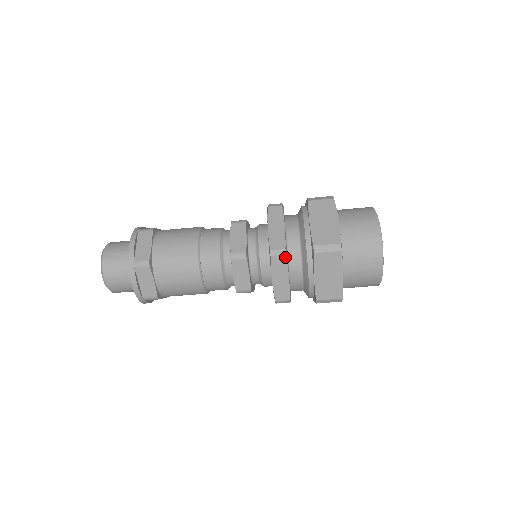
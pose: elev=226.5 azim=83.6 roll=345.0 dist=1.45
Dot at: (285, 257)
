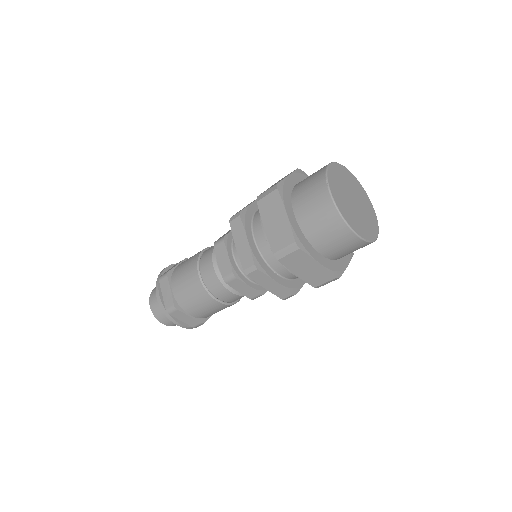
Dot at: (258, 271)
